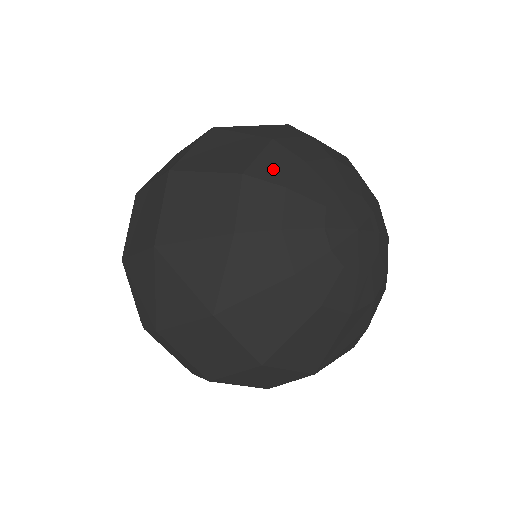
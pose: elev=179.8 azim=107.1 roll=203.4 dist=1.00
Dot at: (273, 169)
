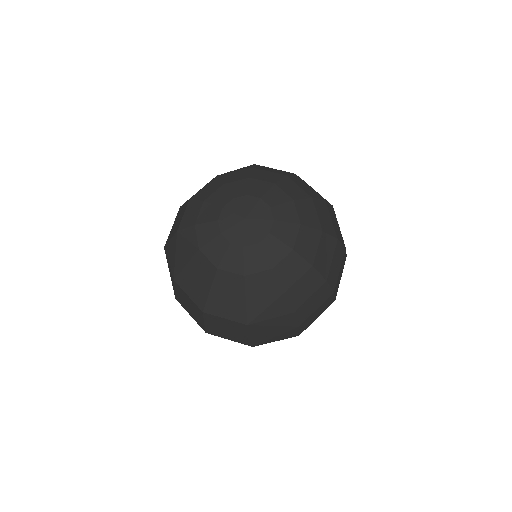
Dot at: (205, 193)
